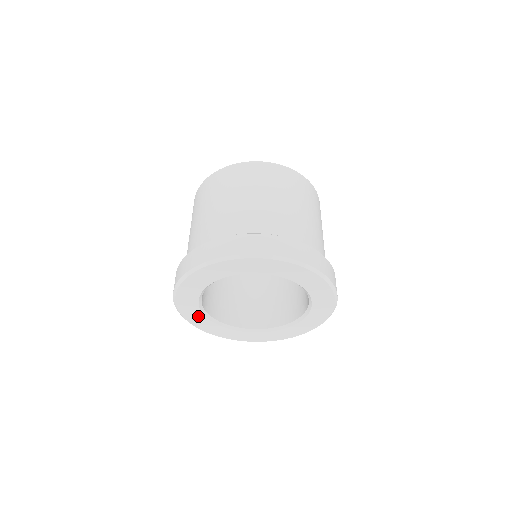
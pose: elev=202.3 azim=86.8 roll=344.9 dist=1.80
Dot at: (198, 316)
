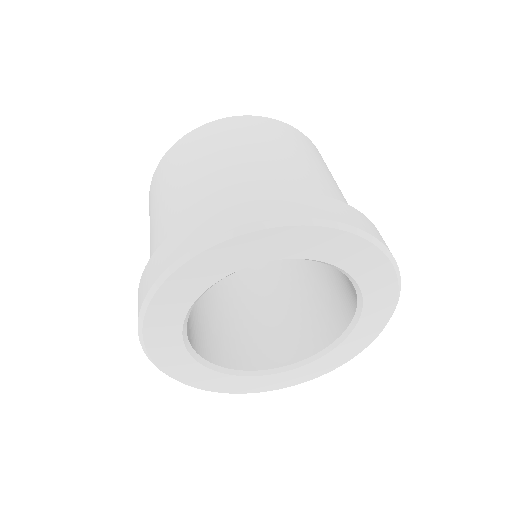
Dot at: (201, 373)
